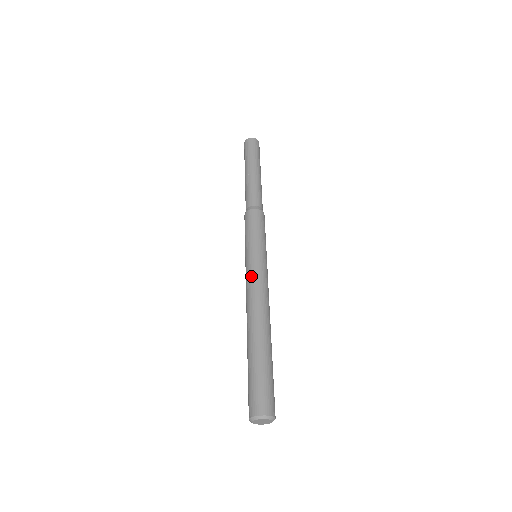
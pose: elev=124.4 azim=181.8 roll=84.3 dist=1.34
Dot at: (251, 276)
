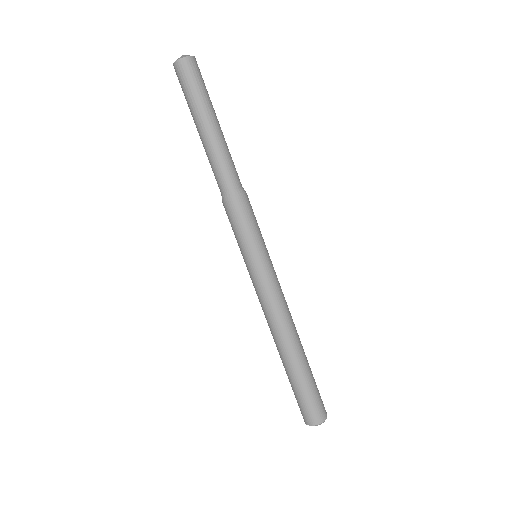
Dot at: (263, 293)
